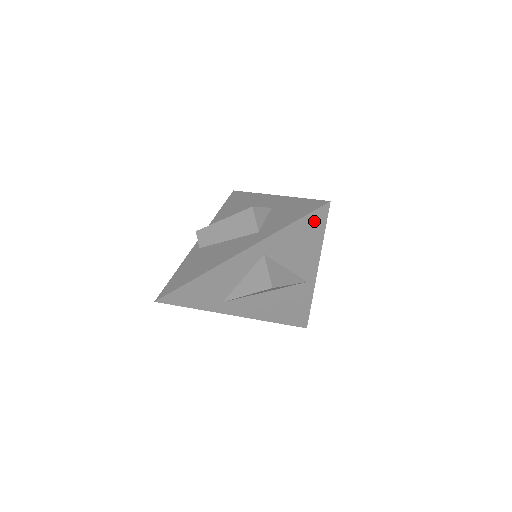
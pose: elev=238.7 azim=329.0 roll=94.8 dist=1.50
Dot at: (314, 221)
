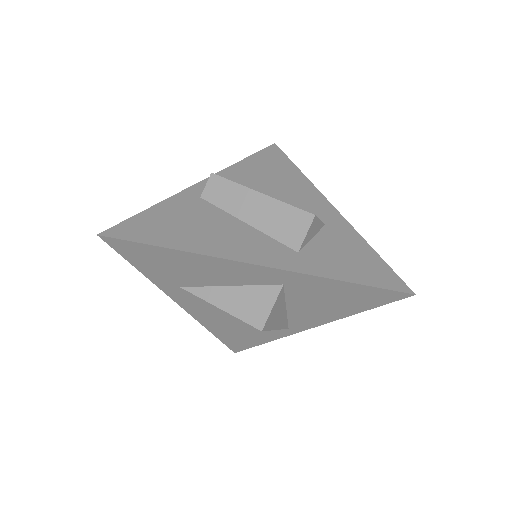
Dot at: (374, 296)
